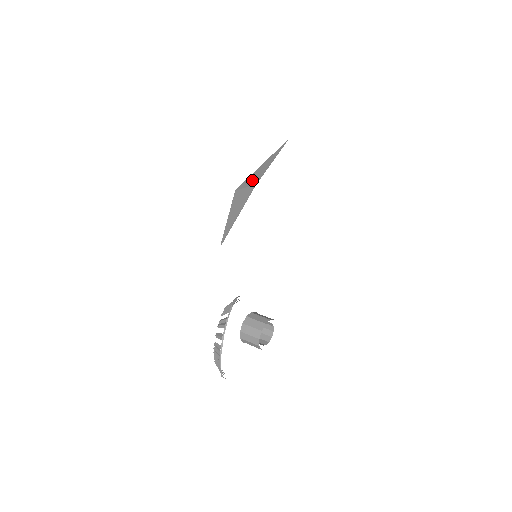
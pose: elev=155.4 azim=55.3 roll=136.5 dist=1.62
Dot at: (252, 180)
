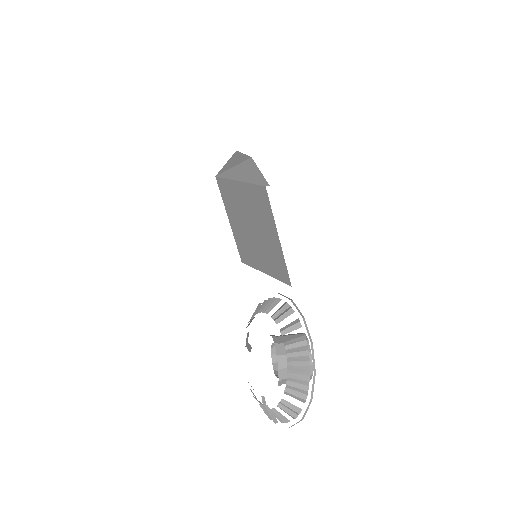
Dot at: (235, 163)
